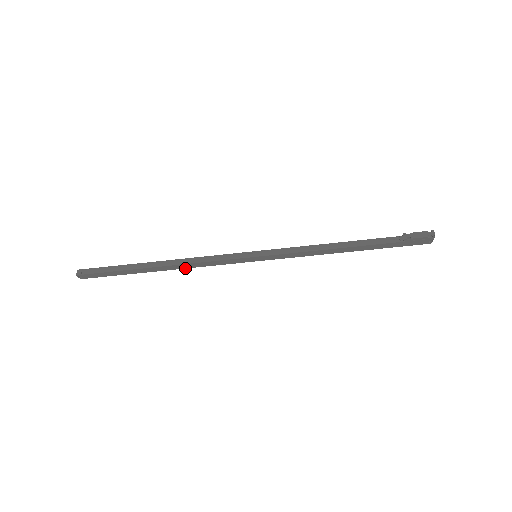
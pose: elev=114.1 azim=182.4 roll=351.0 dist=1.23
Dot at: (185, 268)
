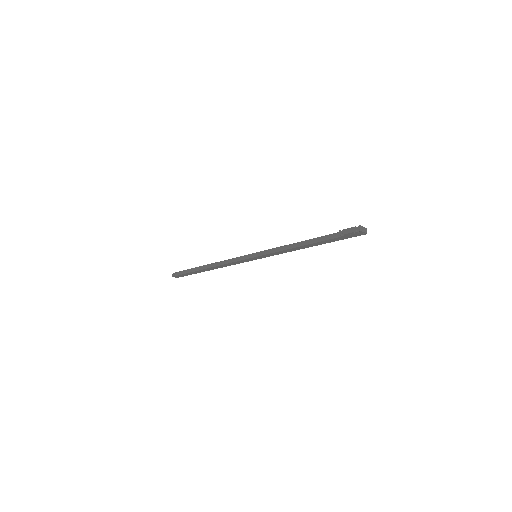
Dot at: occluded
